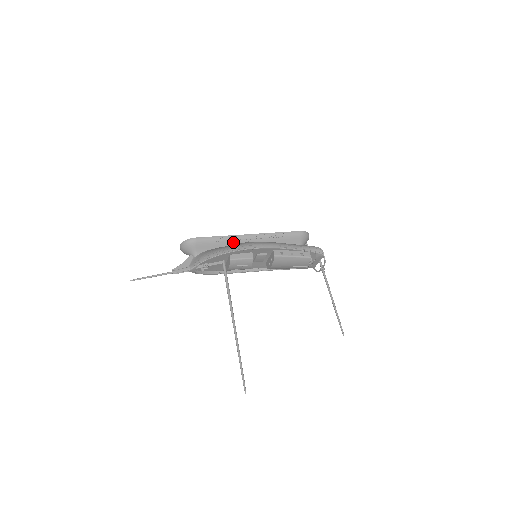
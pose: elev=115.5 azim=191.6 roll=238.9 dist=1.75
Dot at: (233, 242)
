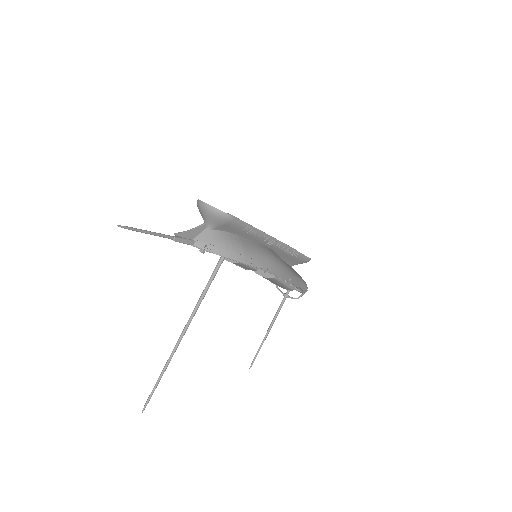
Dot at: (257, 239)
